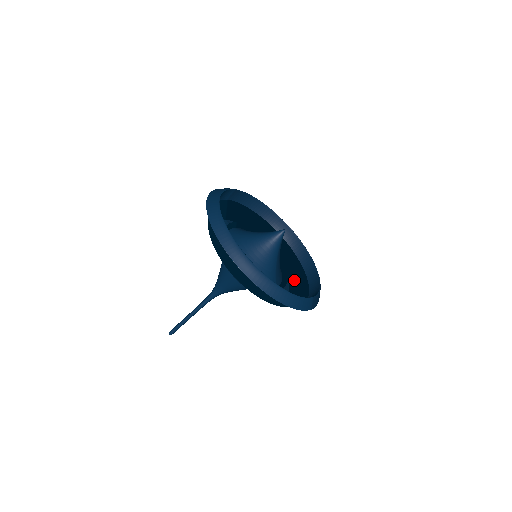
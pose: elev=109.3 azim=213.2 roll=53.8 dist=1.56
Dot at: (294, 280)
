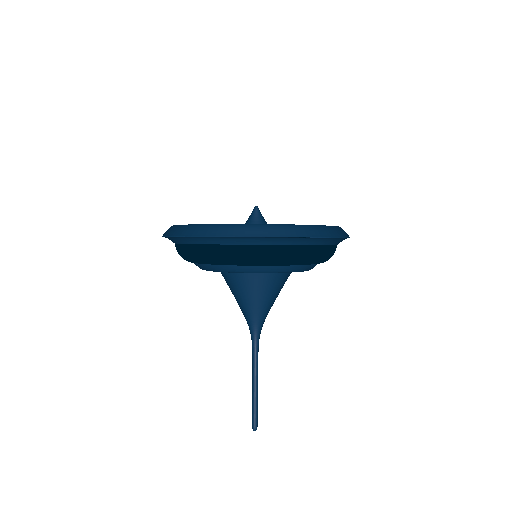
Dot at: occluded
